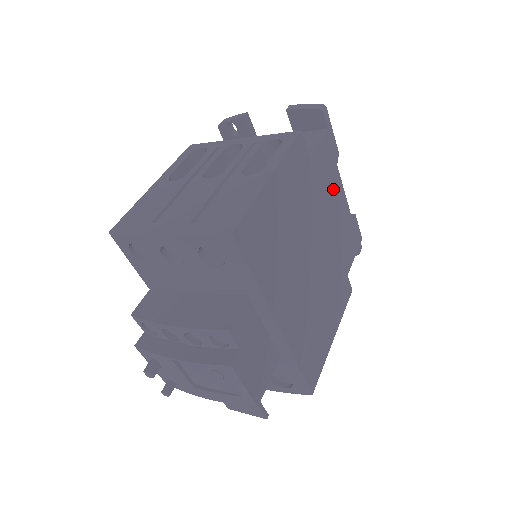
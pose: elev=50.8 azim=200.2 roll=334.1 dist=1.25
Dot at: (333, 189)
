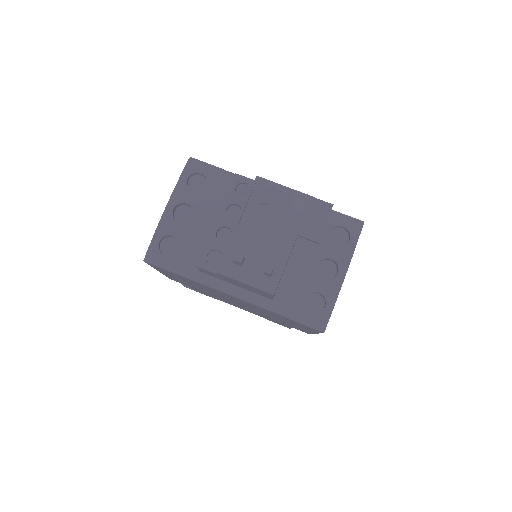
Dot at: occluded
